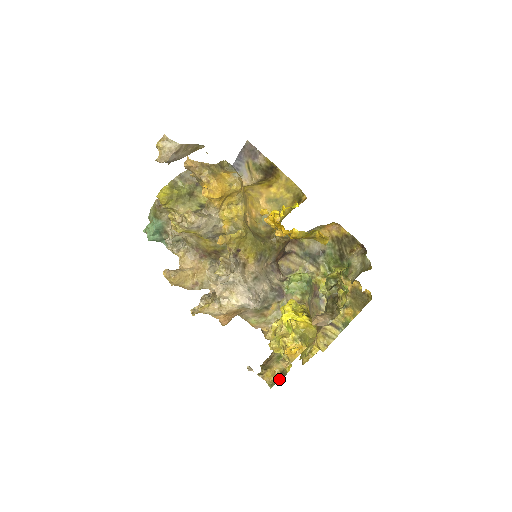
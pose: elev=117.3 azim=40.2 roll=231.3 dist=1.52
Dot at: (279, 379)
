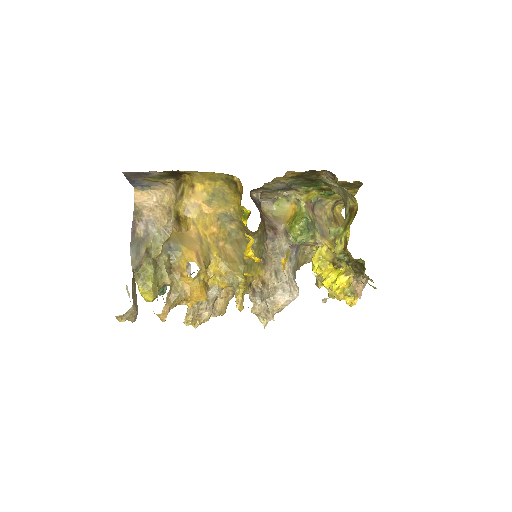
Dot at: occluded
